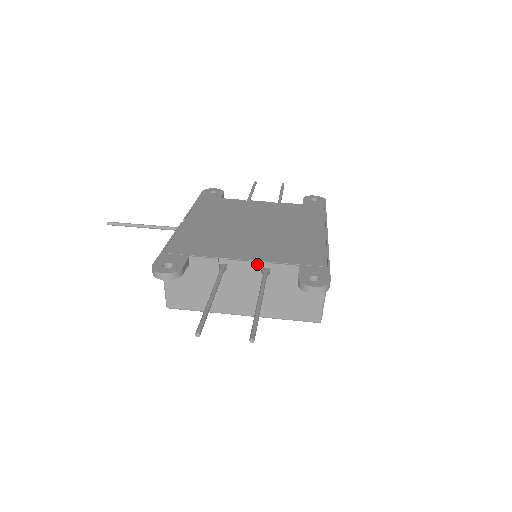
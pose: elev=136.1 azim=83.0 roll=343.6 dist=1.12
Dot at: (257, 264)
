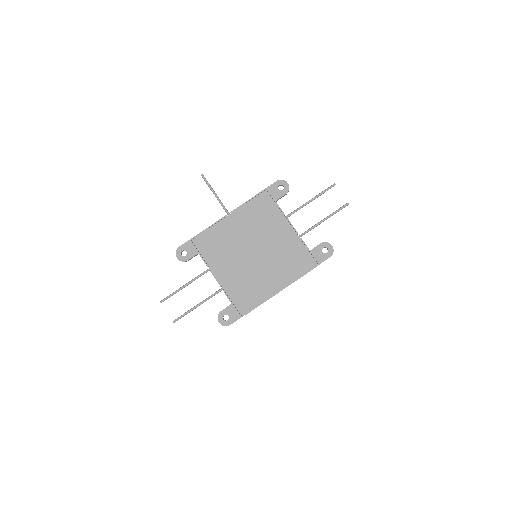
Dot at: occluded
